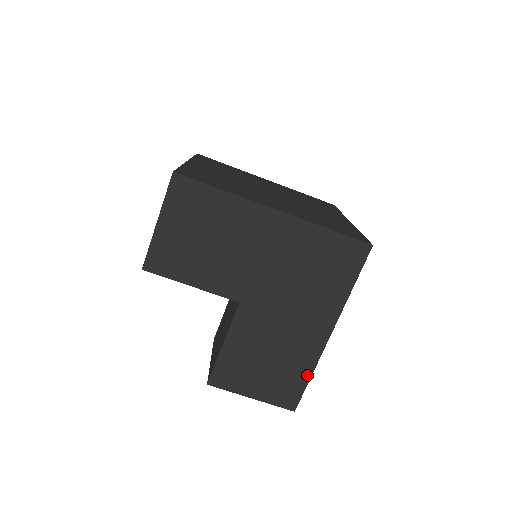
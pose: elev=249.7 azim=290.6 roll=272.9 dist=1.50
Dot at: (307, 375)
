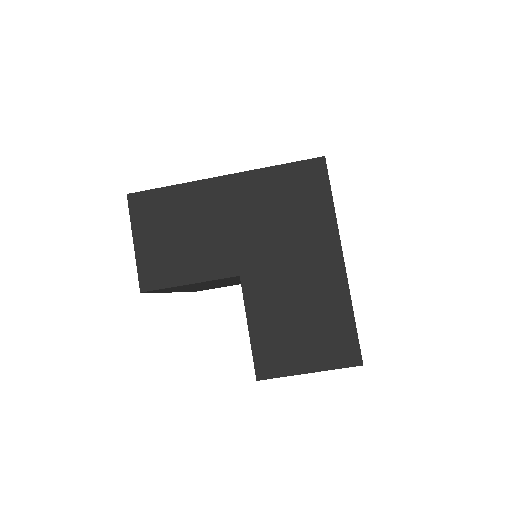
Dot at: (349, 316)
